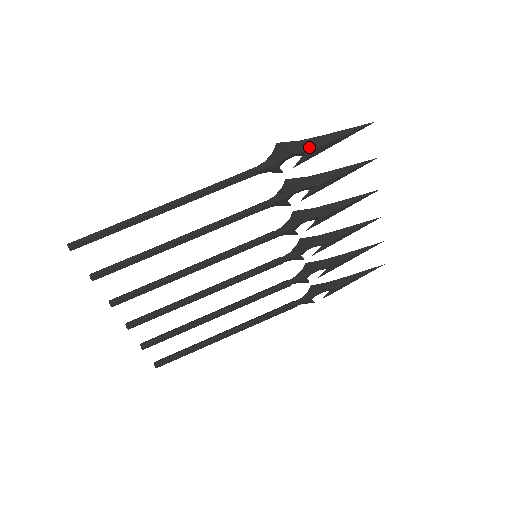
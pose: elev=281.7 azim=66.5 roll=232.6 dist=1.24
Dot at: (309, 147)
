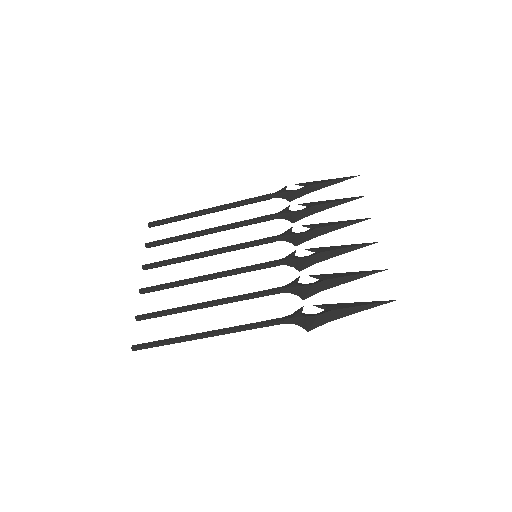
Dot at: (332, 316)
